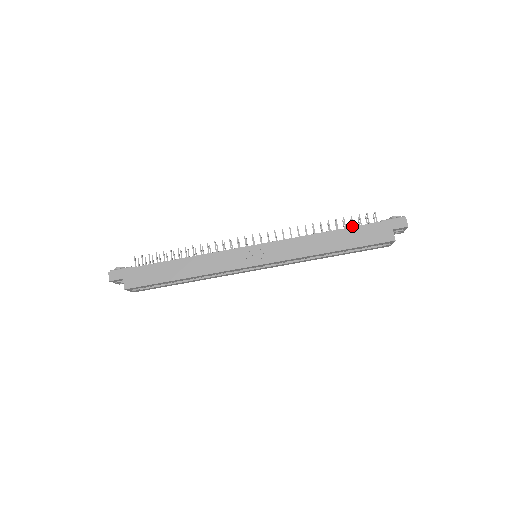
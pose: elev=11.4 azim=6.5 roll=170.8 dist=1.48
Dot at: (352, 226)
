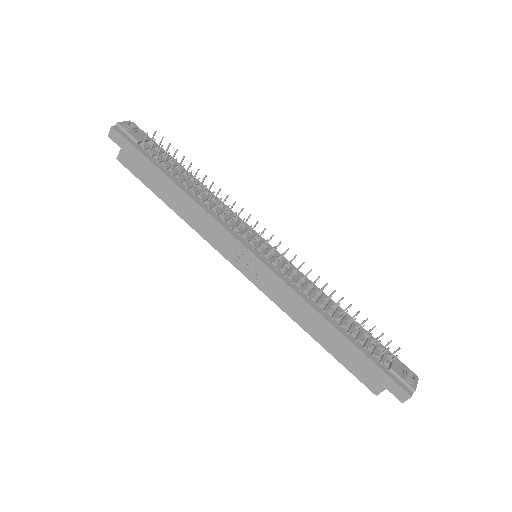
Dot at: (369, 332)
